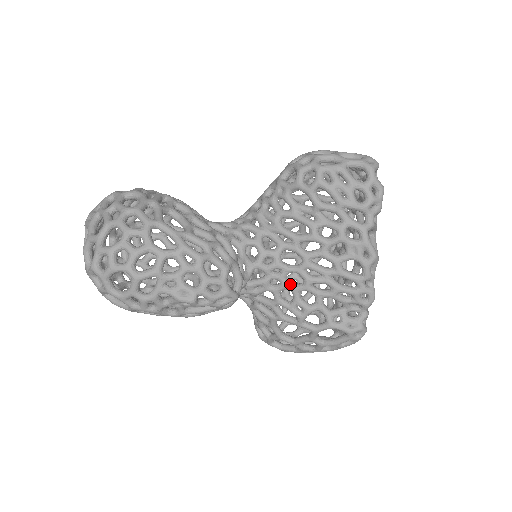
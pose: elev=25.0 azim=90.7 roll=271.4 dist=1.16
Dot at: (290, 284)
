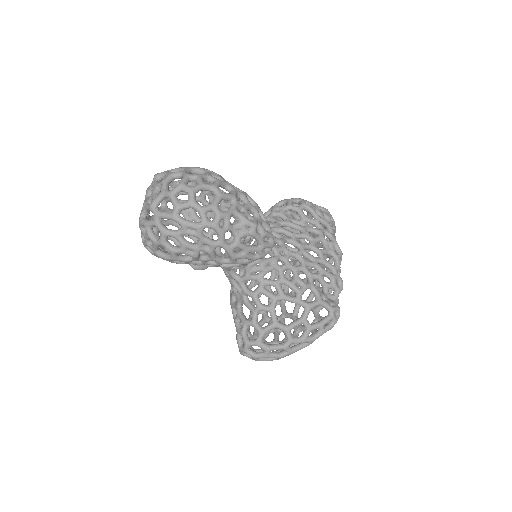
Dot at: occluded
